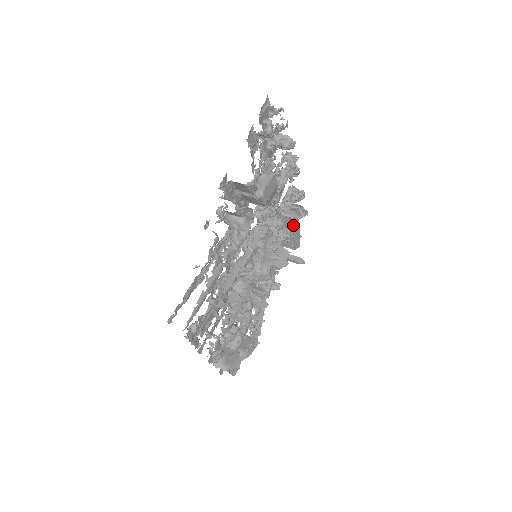
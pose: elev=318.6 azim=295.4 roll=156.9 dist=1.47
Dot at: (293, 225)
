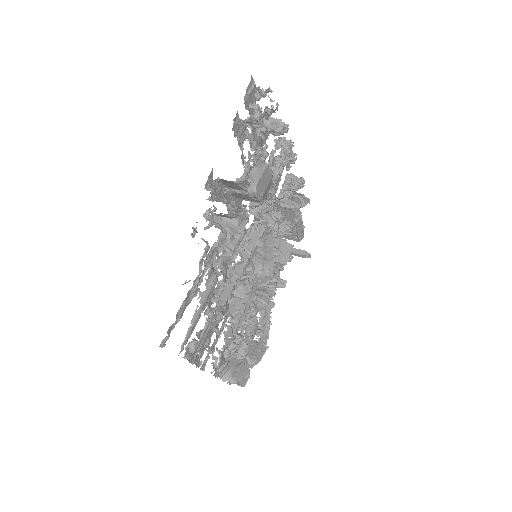
Dot at: (294, 216)
